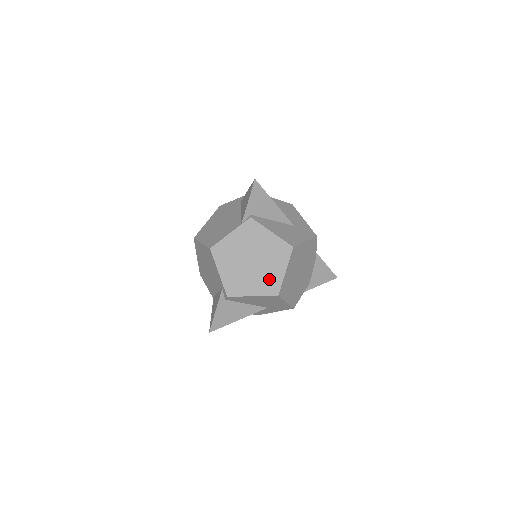
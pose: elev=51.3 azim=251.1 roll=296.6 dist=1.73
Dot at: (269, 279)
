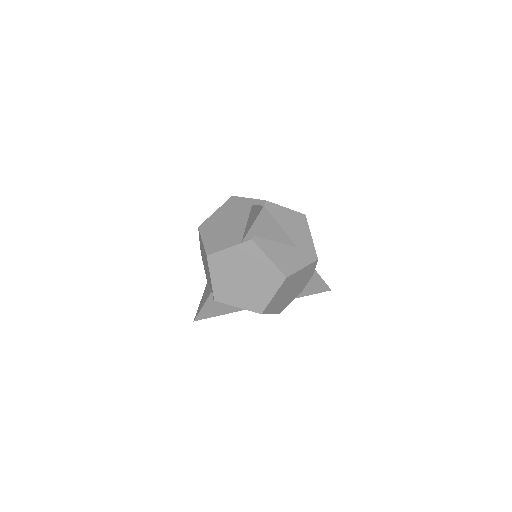
Dot at: (256, 298)
